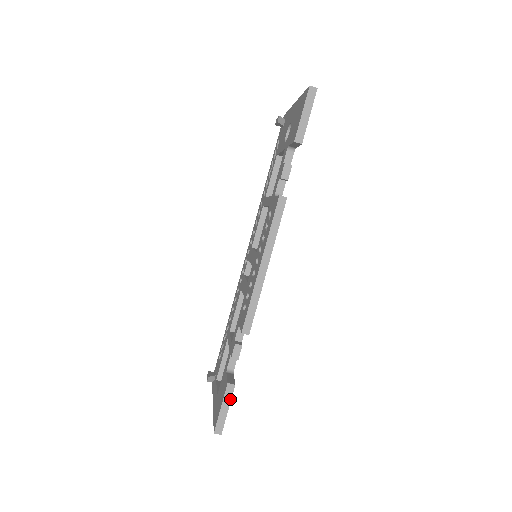
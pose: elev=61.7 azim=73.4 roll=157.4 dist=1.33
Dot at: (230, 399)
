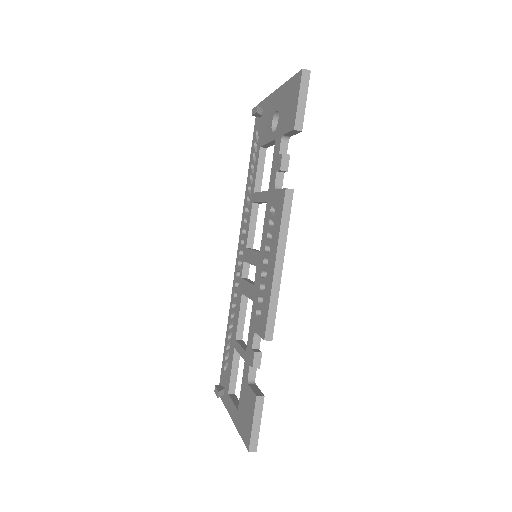
Dot at: (261, 412)
